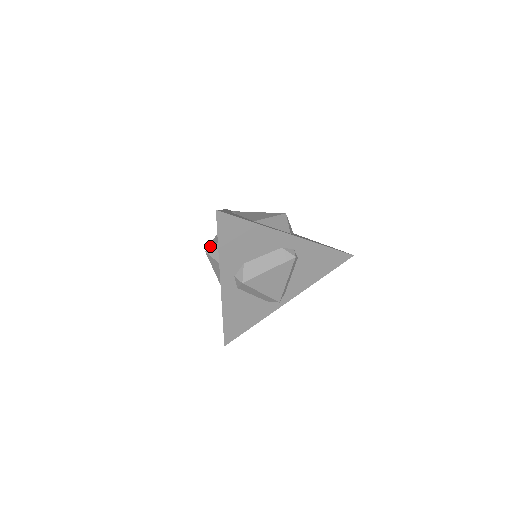
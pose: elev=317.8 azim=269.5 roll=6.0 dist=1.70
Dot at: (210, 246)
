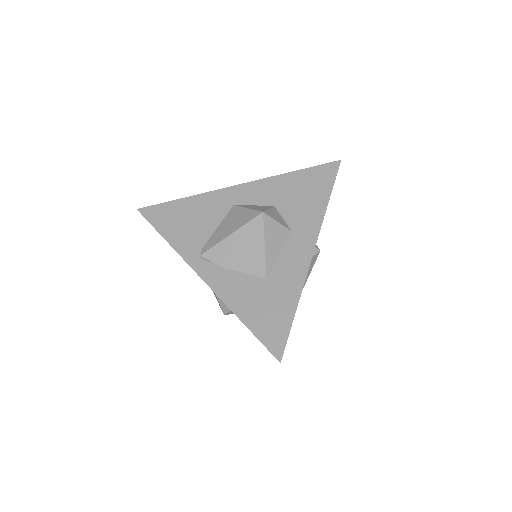
Dot at: (226, 310)
